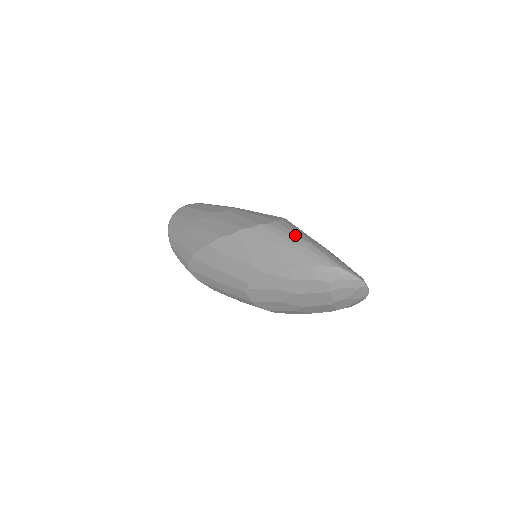
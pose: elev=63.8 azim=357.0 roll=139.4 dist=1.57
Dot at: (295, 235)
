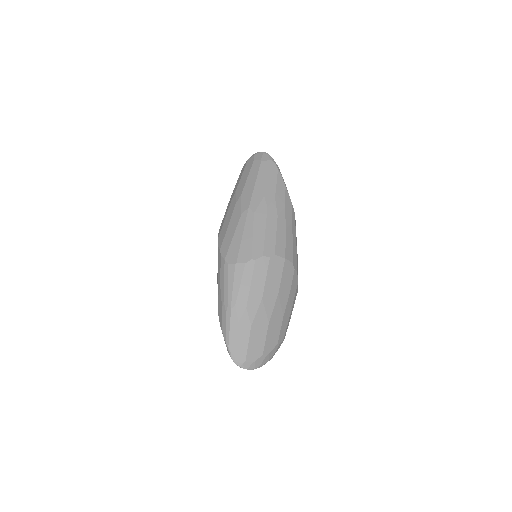
Dot at: (230, 292)
